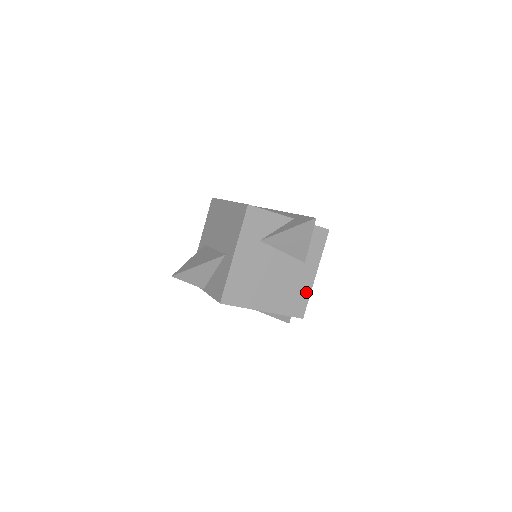
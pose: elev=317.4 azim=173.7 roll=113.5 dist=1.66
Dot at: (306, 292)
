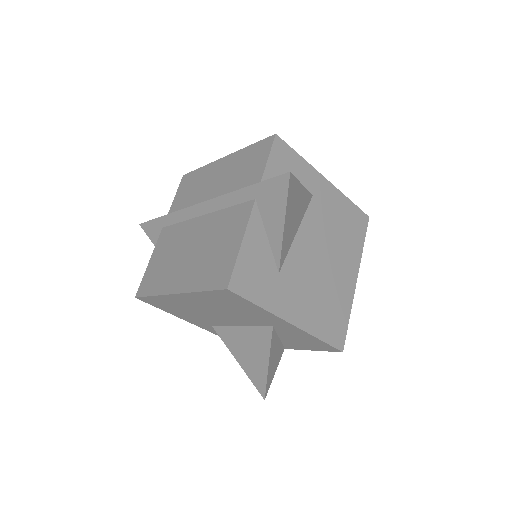
Dot at: (344, 204)
